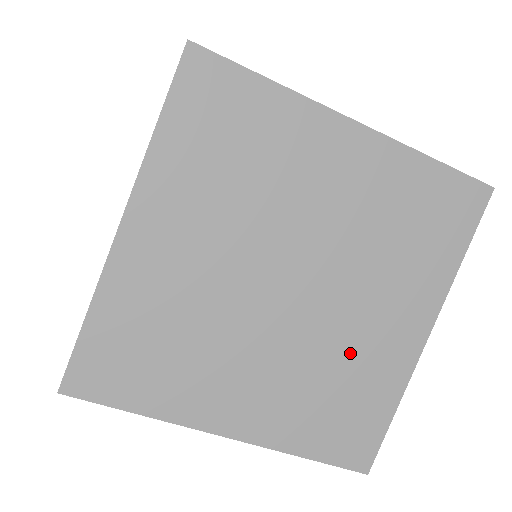
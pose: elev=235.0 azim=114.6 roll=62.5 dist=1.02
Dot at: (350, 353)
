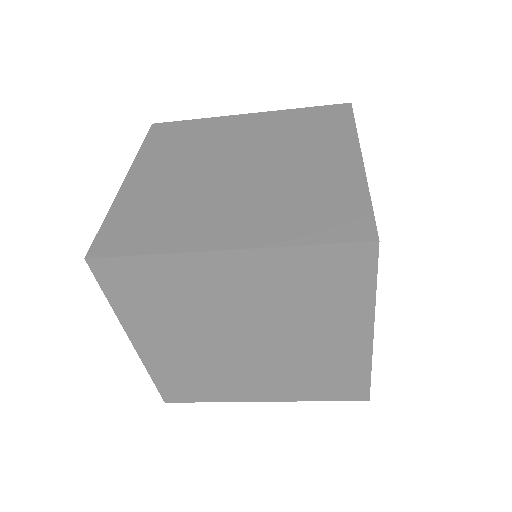
Dot at: (315, 357)
